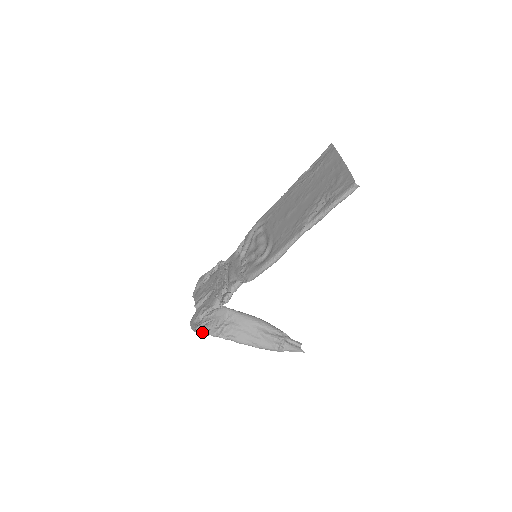
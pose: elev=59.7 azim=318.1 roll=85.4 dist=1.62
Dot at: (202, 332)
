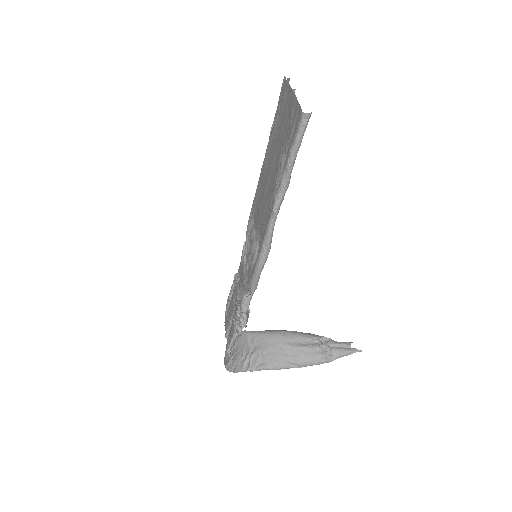
Dot at: (231, 370)
